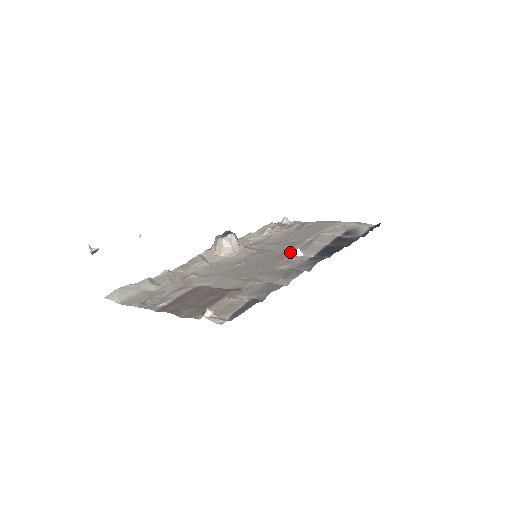
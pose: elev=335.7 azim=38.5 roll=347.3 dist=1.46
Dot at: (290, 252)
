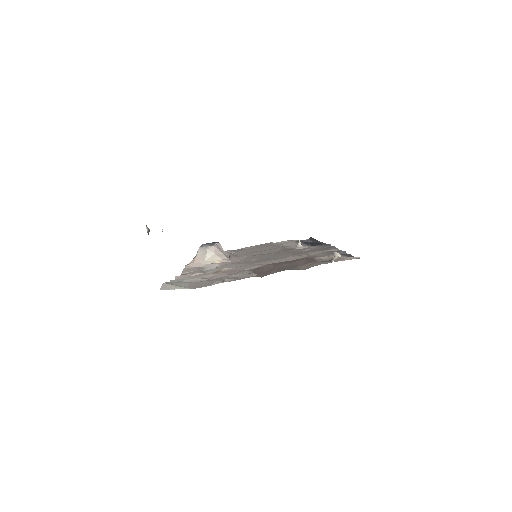
Dot at: (285, 249)
